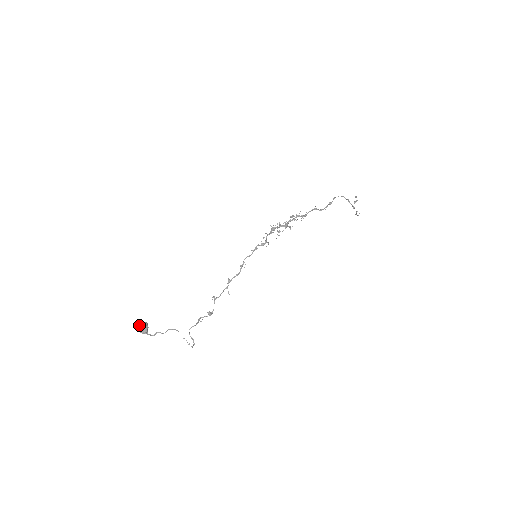
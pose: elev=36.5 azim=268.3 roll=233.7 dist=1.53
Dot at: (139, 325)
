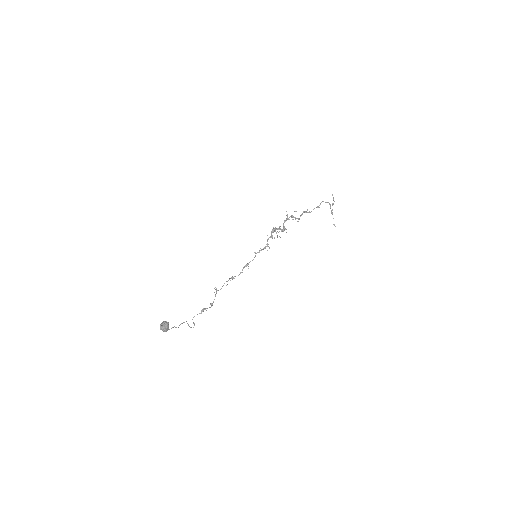
Dot at: (164, 327)
